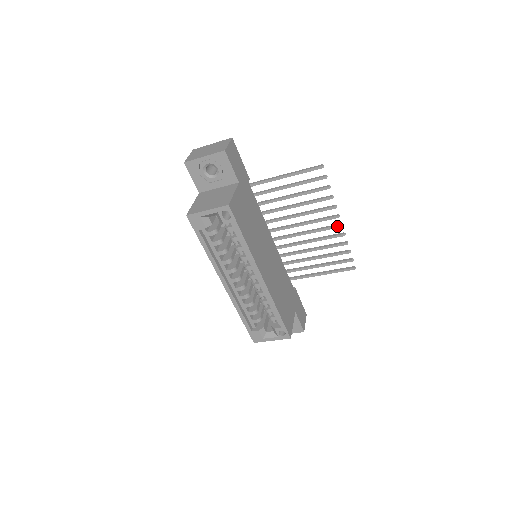
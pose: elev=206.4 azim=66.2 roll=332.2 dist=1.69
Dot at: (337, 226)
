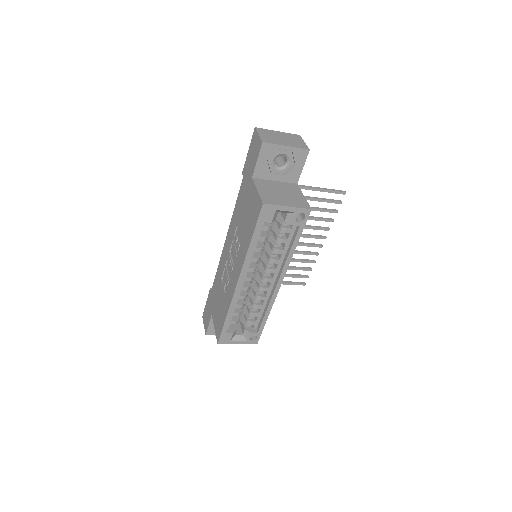
Dot at: (319, 246)
